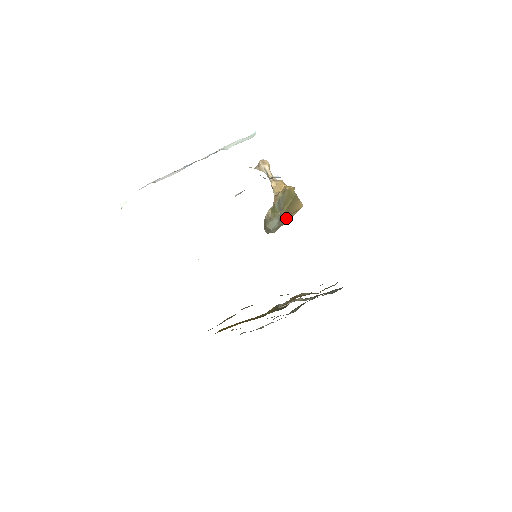
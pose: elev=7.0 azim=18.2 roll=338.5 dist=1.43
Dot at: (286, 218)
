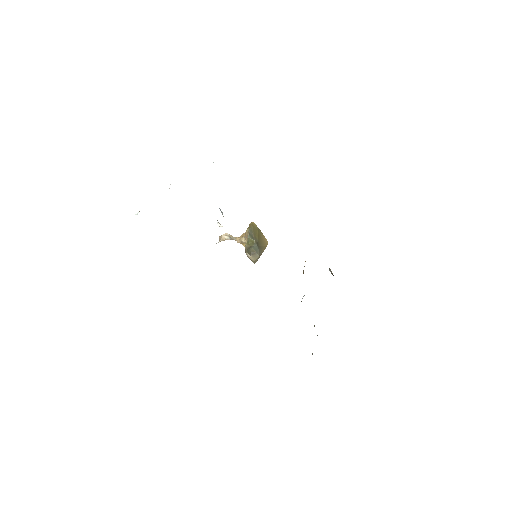
Dot at: (261, 247)
